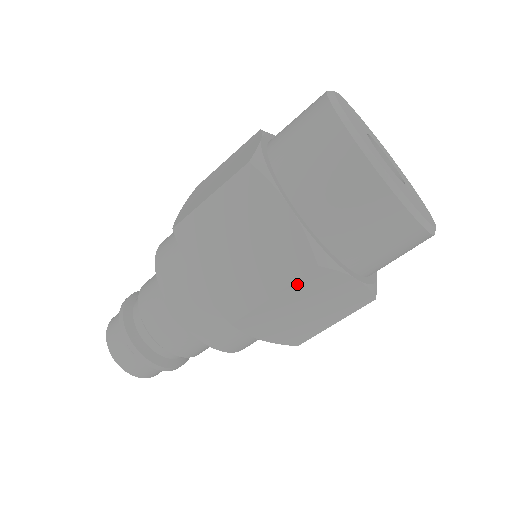
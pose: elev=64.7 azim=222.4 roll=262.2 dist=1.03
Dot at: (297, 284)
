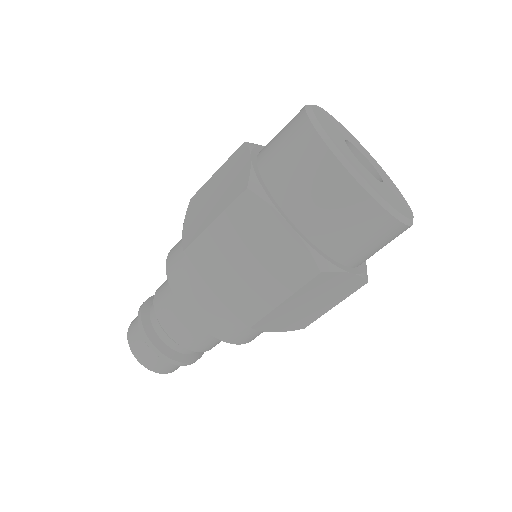
Dot at: (233, 210)
